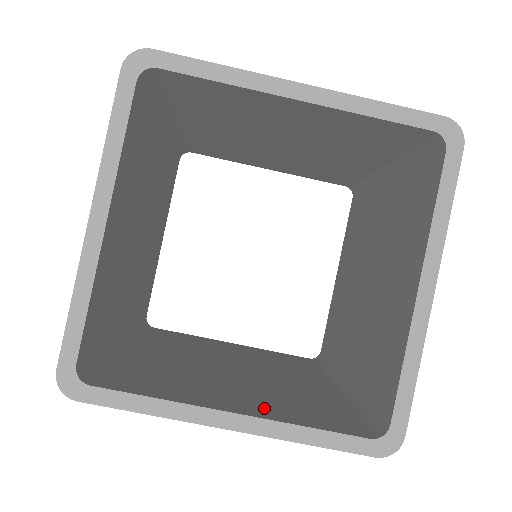
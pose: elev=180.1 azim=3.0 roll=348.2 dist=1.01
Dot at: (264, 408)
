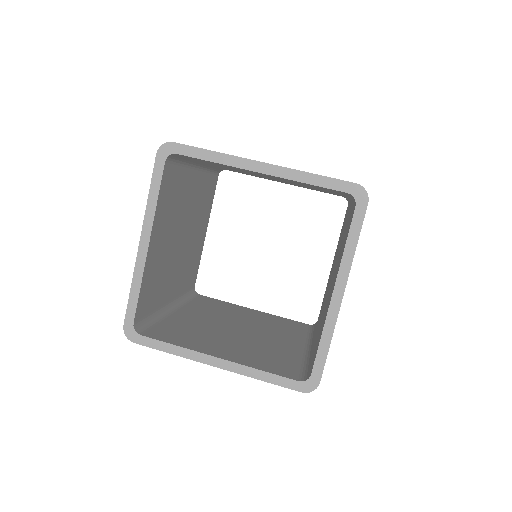
Dot at: (240, 357)
